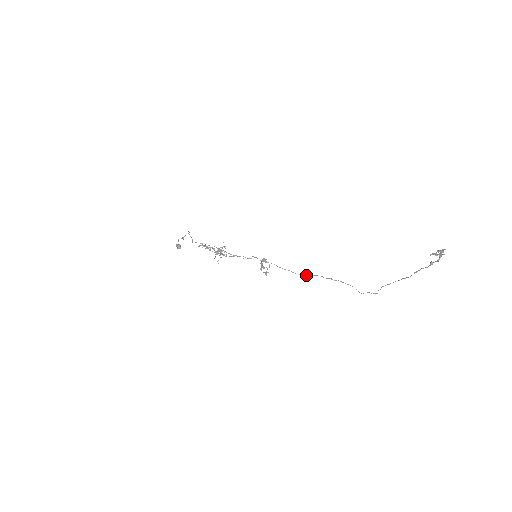
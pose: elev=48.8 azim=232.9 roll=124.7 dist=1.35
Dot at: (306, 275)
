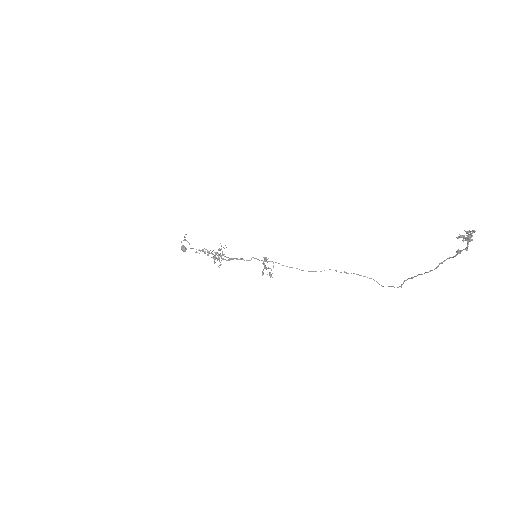
Dot at: (315, 271)
